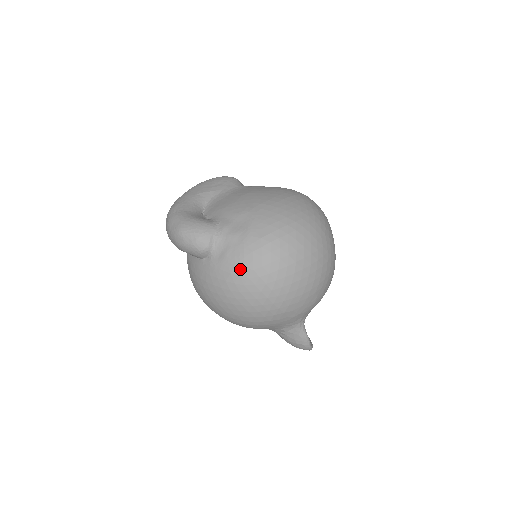
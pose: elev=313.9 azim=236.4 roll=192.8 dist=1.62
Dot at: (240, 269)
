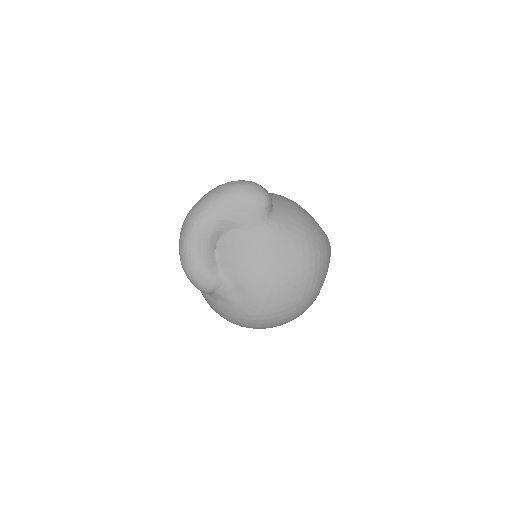
Dot at: (226, 317)
